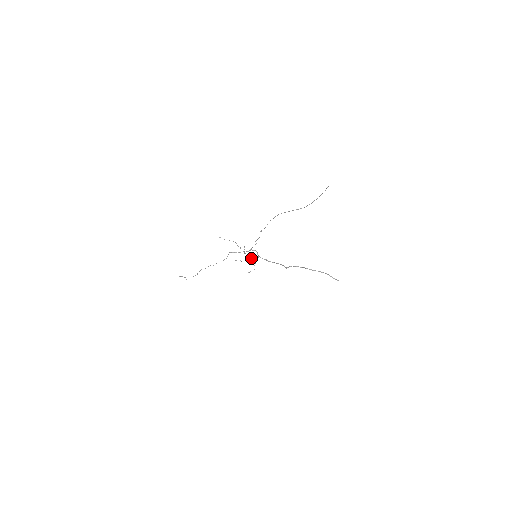
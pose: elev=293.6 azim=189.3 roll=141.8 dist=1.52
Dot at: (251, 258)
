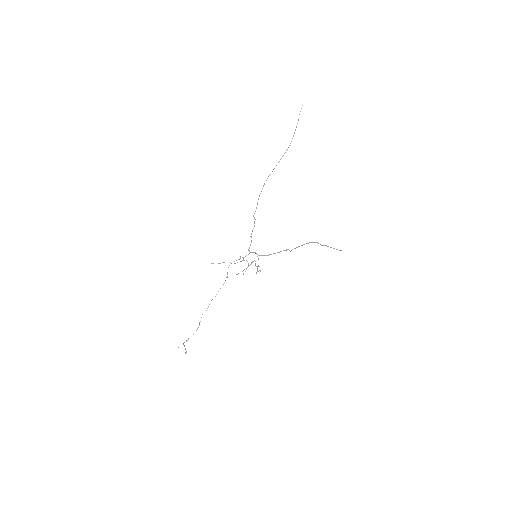
Dot at: (252, 261)
